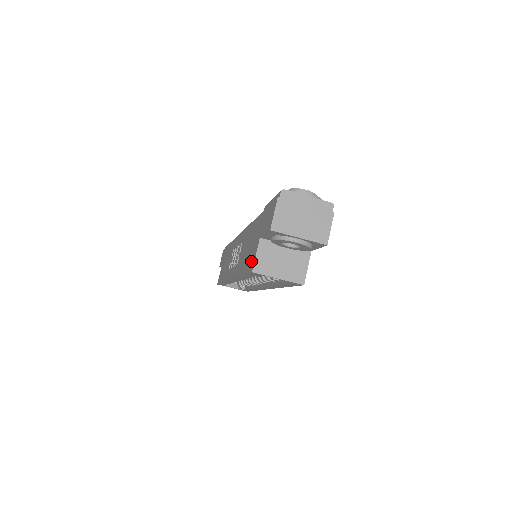
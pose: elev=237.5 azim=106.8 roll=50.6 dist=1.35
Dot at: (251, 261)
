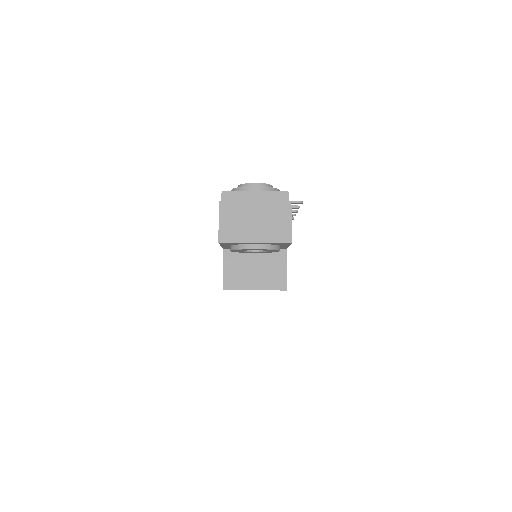
Dot at: occluded
